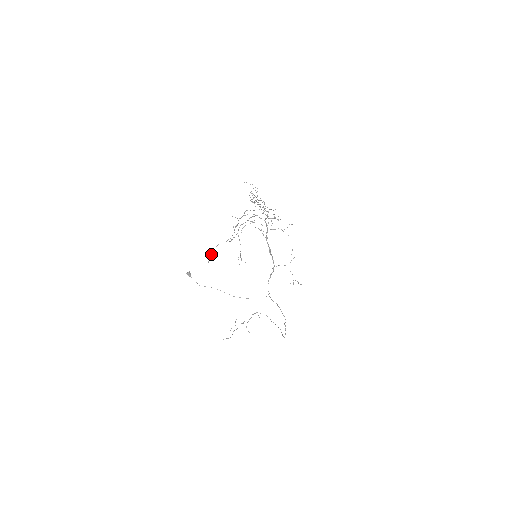
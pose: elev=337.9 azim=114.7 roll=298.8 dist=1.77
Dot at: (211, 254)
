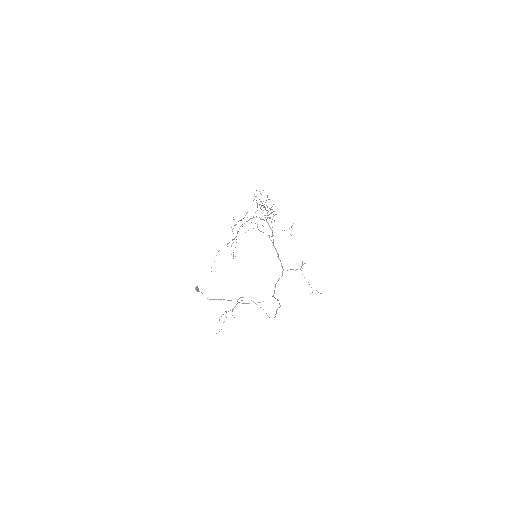
Dot at: occluded
